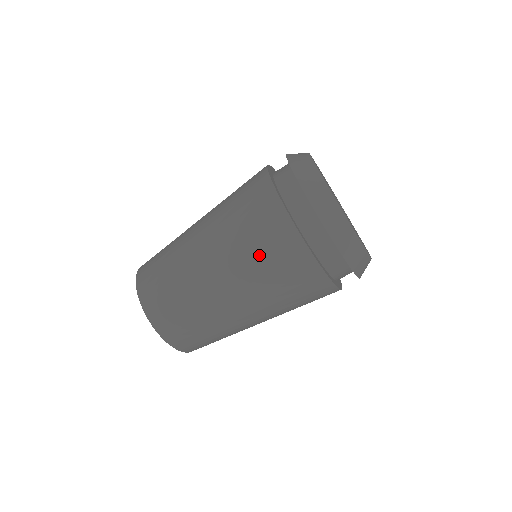
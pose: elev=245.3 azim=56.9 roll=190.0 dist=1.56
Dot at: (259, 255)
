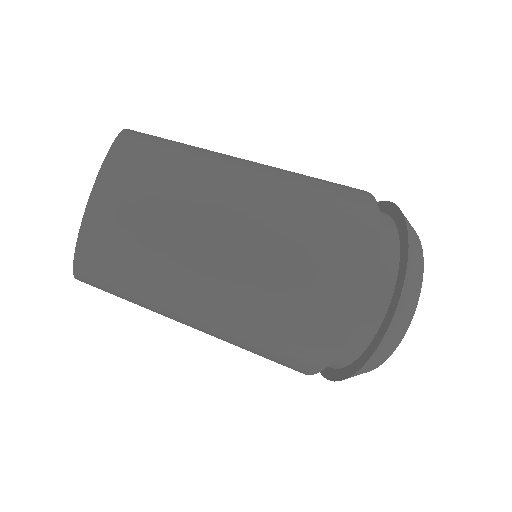
Dot at: (291, 310)
